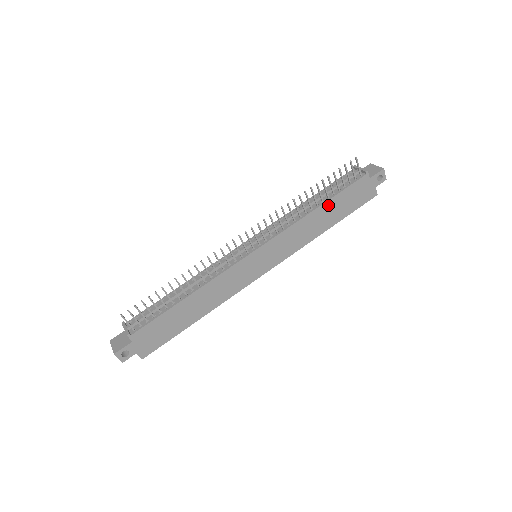
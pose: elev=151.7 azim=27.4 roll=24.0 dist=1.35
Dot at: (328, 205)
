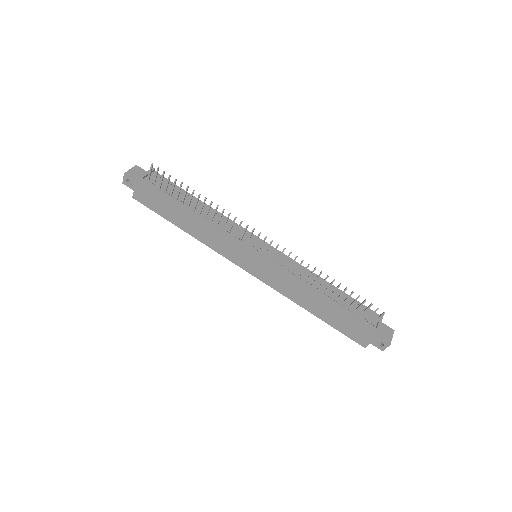
Dot at: (329, 303)
